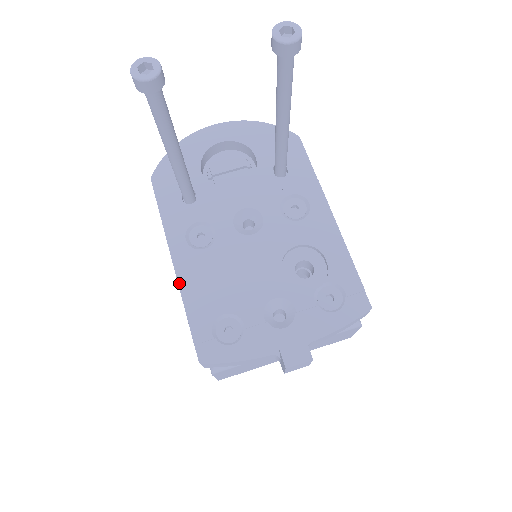
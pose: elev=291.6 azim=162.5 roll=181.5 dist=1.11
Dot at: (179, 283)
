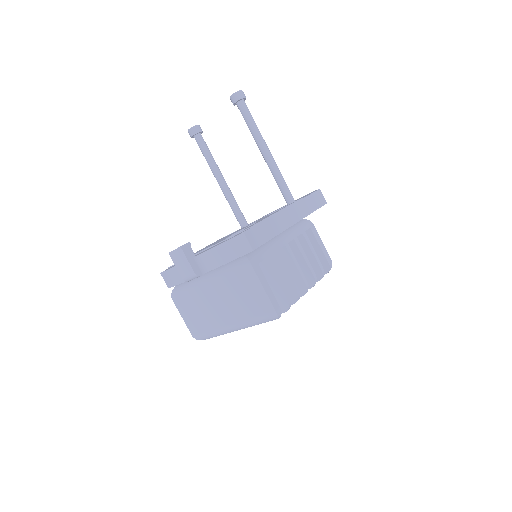
Dot at: occluded
